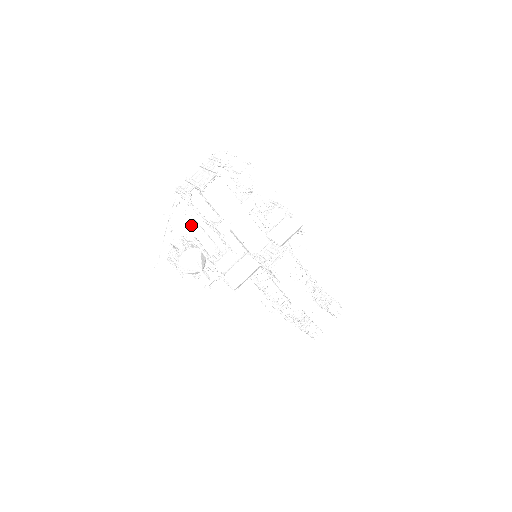
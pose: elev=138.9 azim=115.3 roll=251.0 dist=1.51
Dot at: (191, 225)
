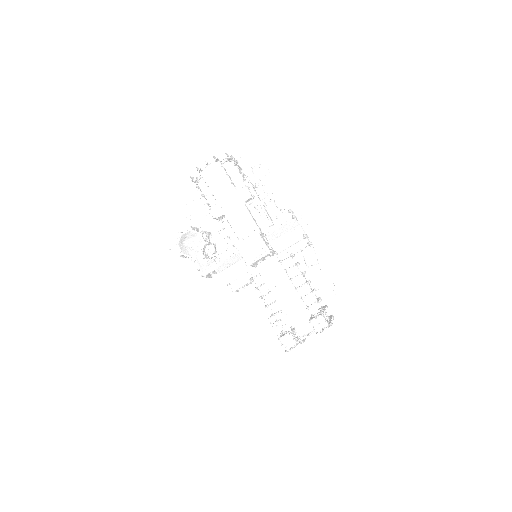
Dot at: (209, 220)
